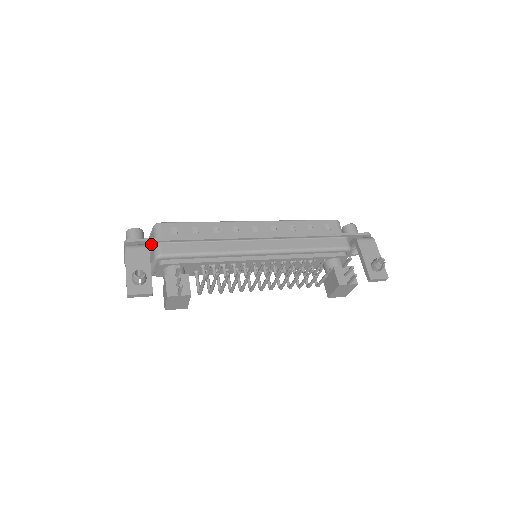
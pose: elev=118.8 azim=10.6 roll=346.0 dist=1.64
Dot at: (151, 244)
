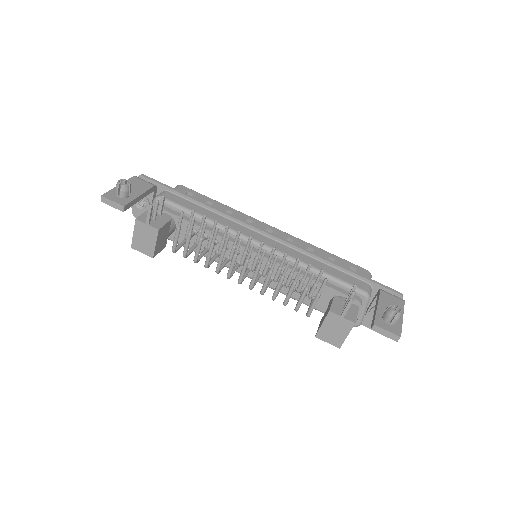
Dot at: (160, 190)
